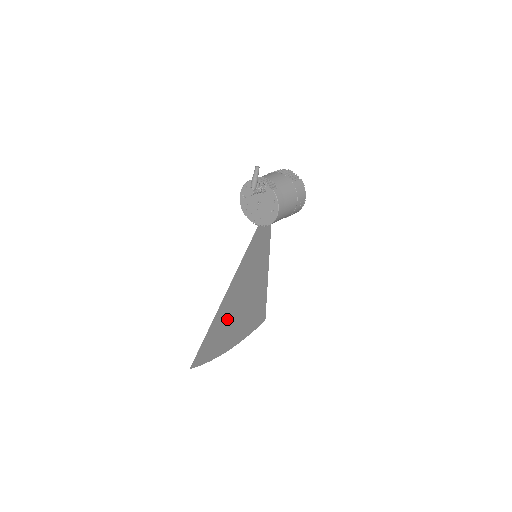
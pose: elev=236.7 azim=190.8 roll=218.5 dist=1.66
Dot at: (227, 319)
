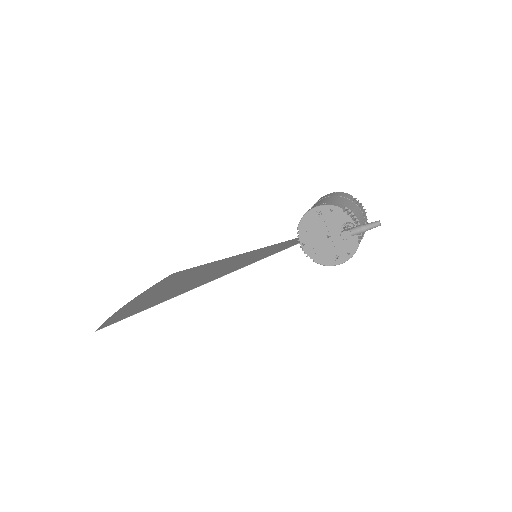
Dot at: (170, 292)
